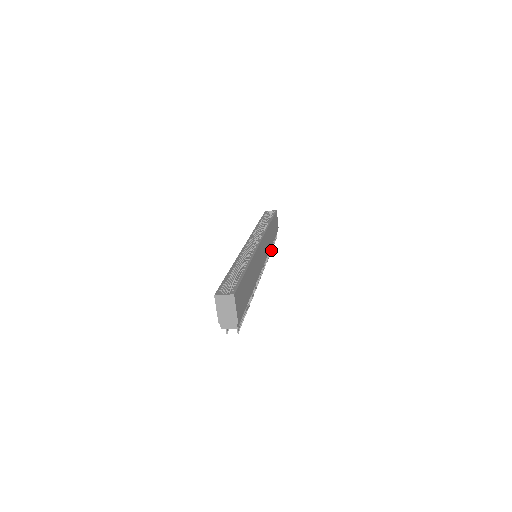
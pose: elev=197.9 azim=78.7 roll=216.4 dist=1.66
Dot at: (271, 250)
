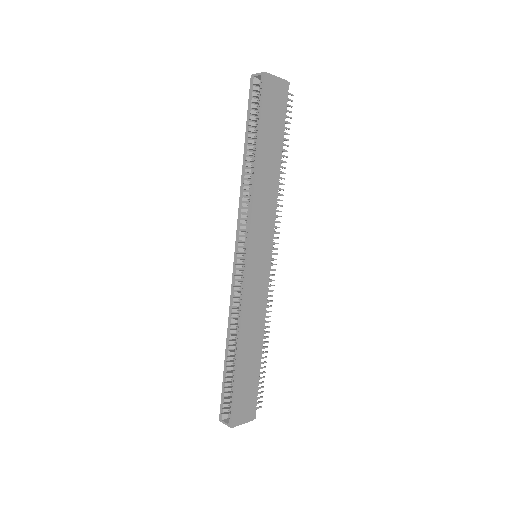
Dot at: occluded
